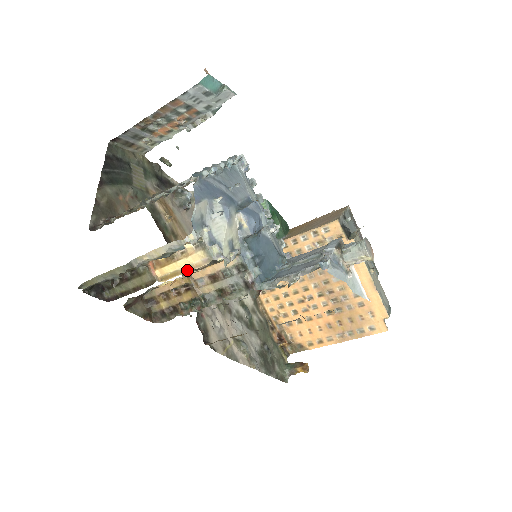
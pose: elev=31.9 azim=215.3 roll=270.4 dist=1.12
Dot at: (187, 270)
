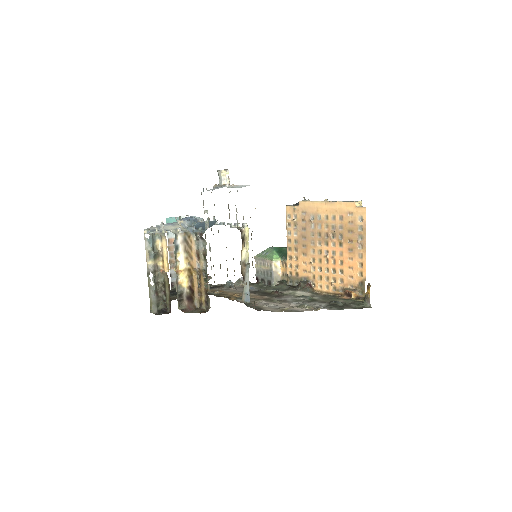
Dot at: (167, 253)
